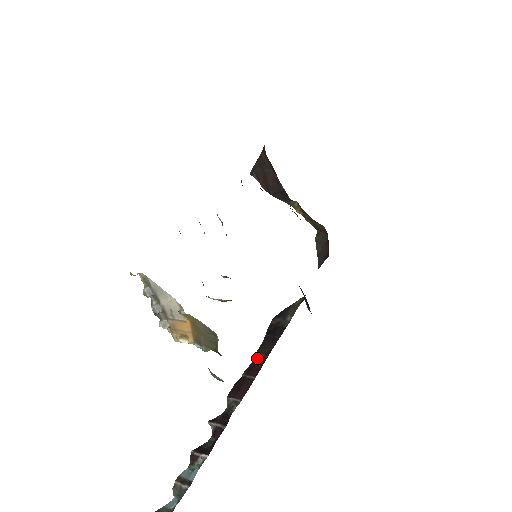
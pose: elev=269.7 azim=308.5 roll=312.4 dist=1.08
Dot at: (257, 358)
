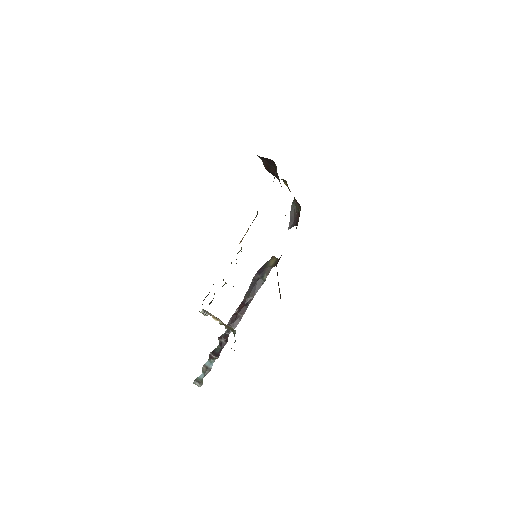
Dot at: (244, 301)
